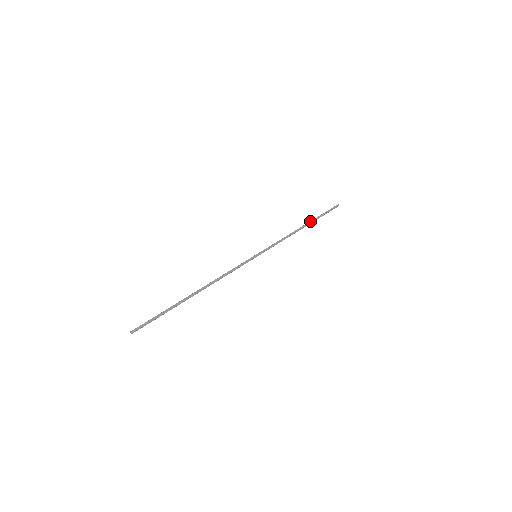
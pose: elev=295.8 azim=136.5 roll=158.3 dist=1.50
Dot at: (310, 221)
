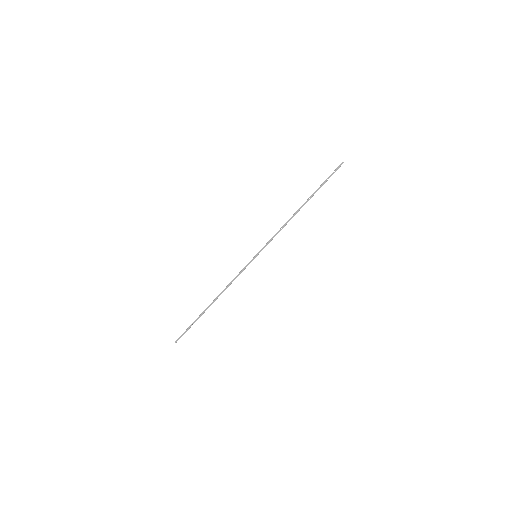
Dot at: (308, 198)
